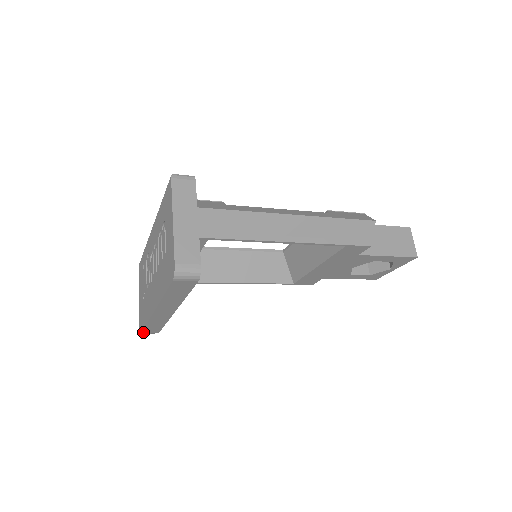
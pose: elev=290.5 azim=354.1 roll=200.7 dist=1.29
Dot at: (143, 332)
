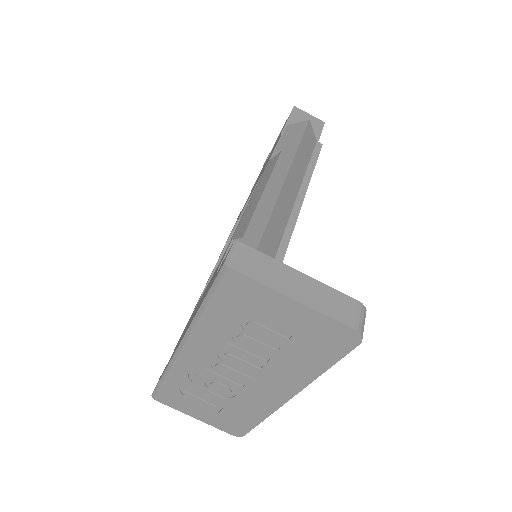
Dot at: (247, 432)
